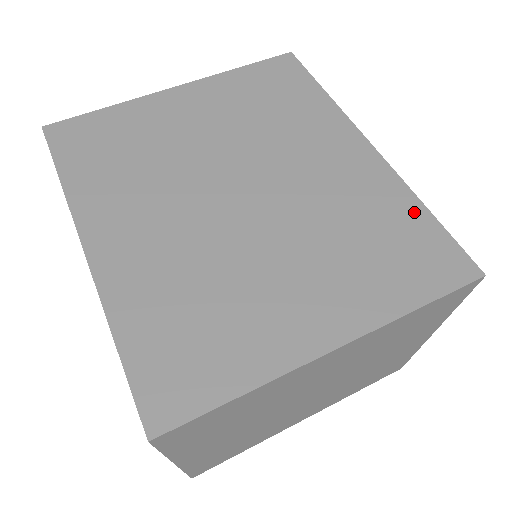
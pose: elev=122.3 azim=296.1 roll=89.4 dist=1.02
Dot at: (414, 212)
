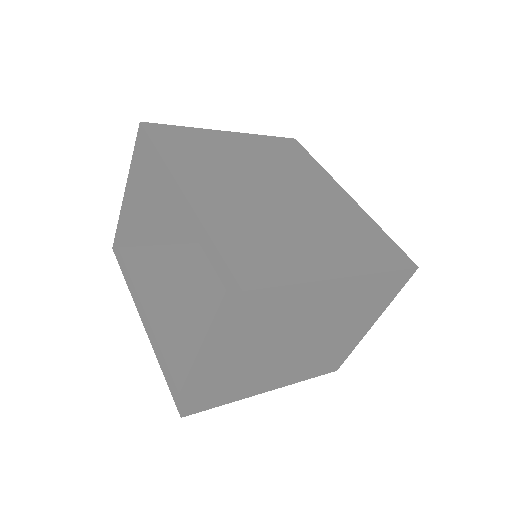
Dot at: (377, 230)
